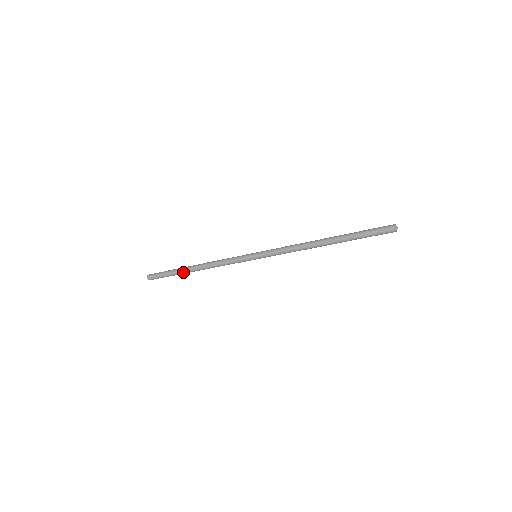
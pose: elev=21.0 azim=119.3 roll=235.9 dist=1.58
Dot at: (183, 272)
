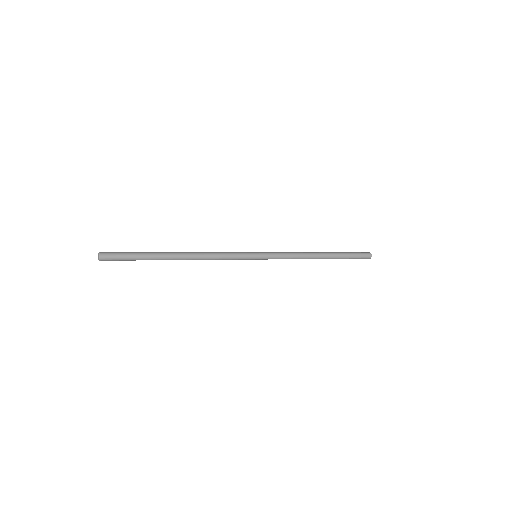
Dot at: occluded
